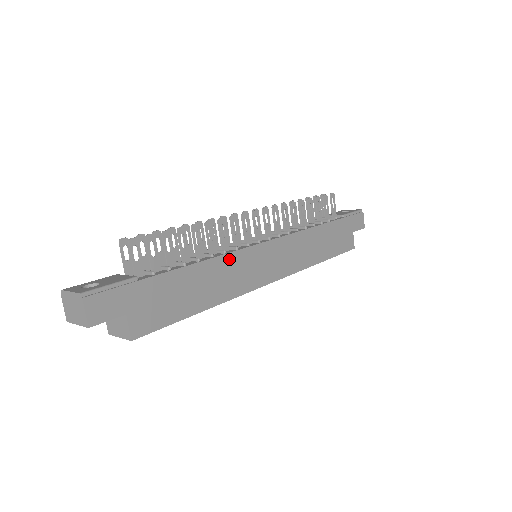
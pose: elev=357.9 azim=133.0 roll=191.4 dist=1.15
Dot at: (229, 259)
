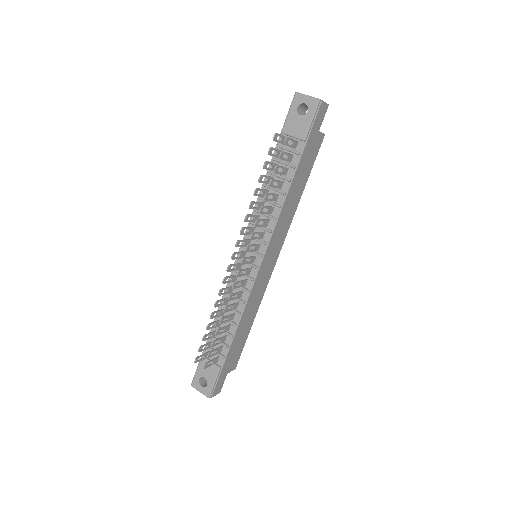
Dot at: (249, 302)
